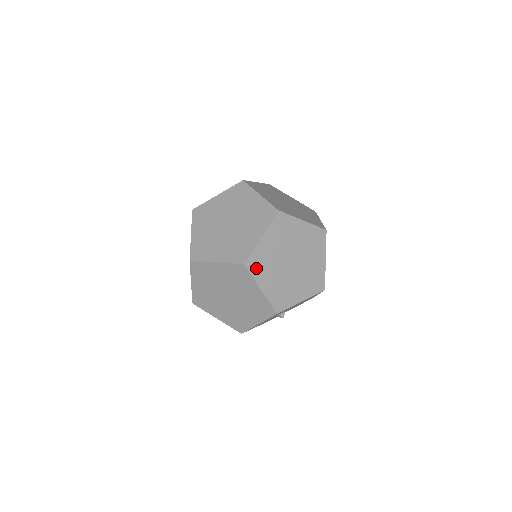
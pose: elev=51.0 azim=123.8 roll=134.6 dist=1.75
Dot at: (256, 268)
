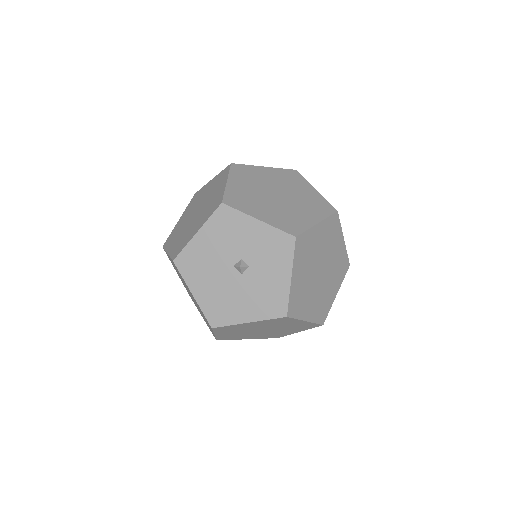
Dot at: occluded
